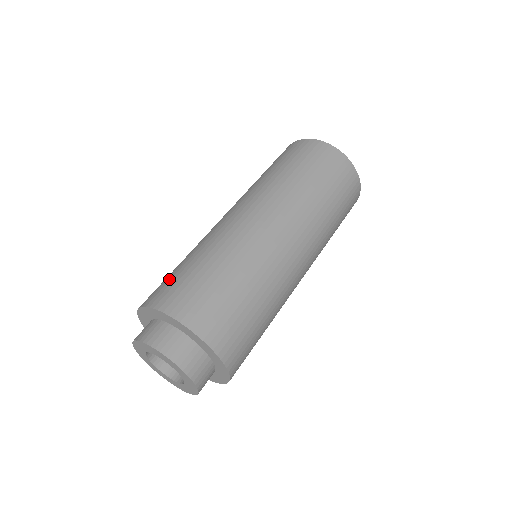
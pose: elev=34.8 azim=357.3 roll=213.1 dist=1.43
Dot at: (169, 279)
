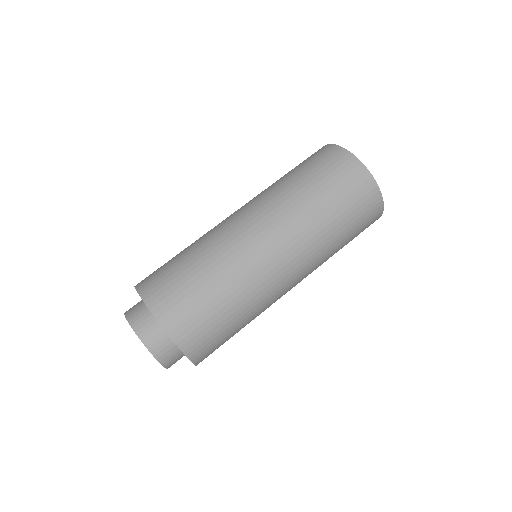
Dot at: occluded
